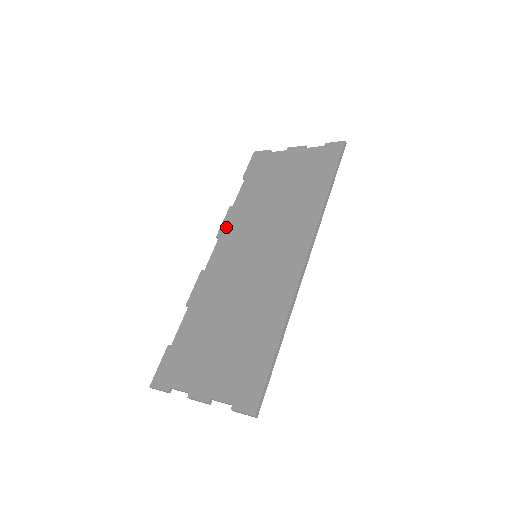
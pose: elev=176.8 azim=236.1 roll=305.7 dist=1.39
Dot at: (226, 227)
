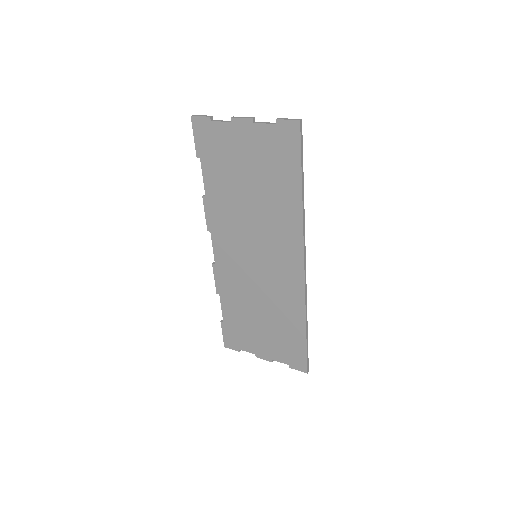
Dot at: (212, 222)
